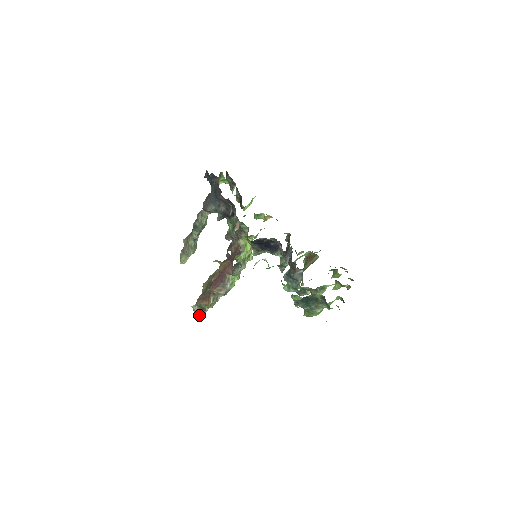
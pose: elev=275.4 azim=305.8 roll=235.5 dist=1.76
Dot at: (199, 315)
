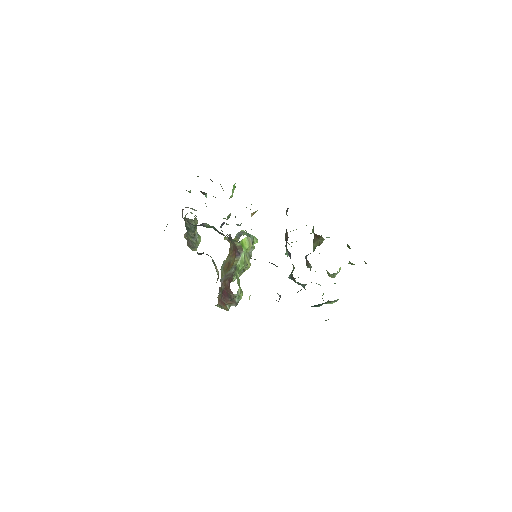
Dot at: occluded
